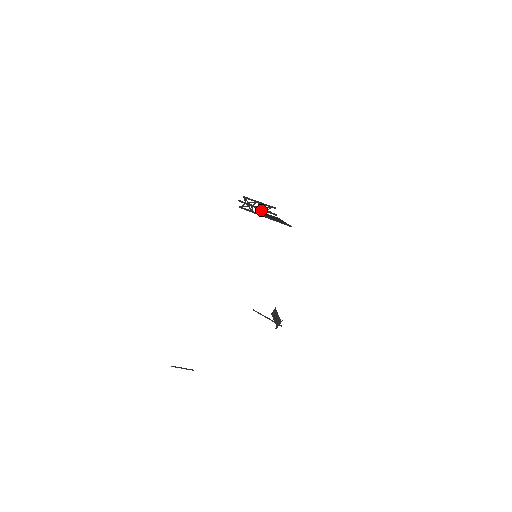
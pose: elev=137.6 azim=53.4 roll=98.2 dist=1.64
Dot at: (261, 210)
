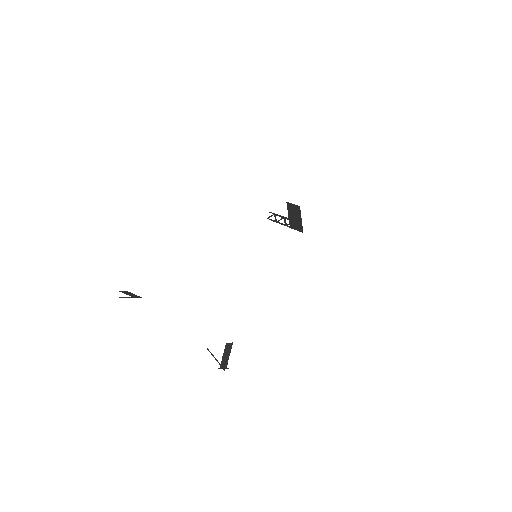
Dot at: (284, 218)
